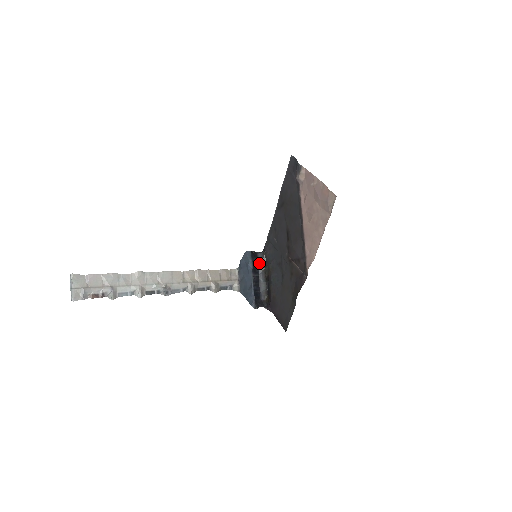
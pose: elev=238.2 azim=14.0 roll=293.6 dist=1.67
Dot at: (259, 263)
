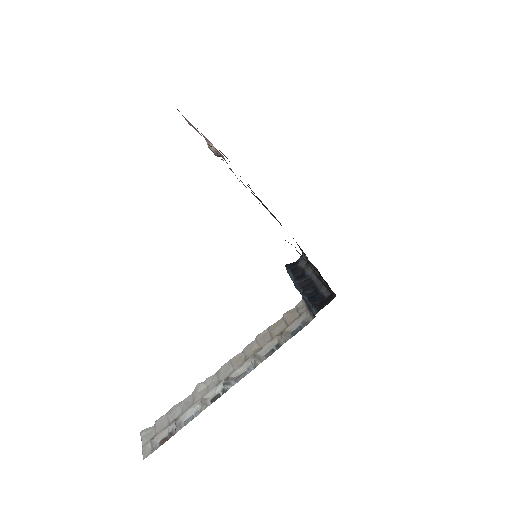
Dot at: (302, 266)
